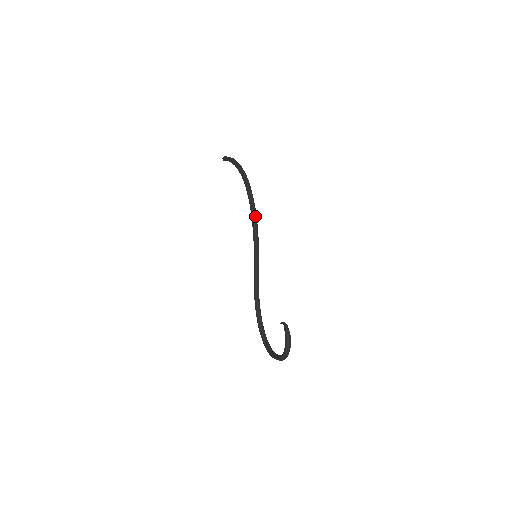
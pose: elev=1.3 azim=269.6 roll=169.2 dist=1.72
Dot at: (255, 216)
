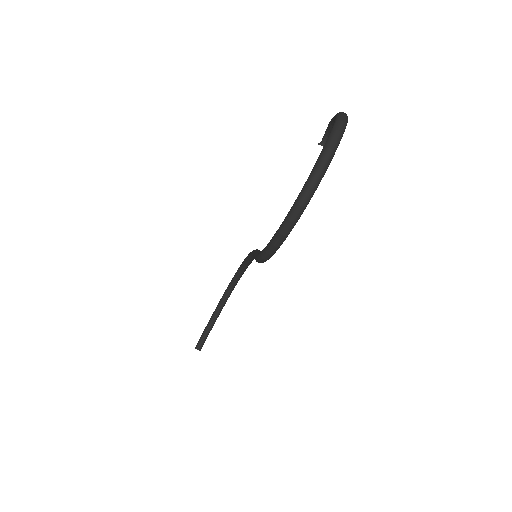
Dot at: occluded
